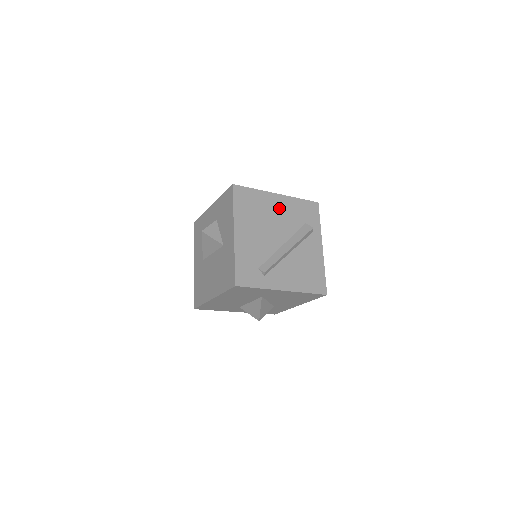
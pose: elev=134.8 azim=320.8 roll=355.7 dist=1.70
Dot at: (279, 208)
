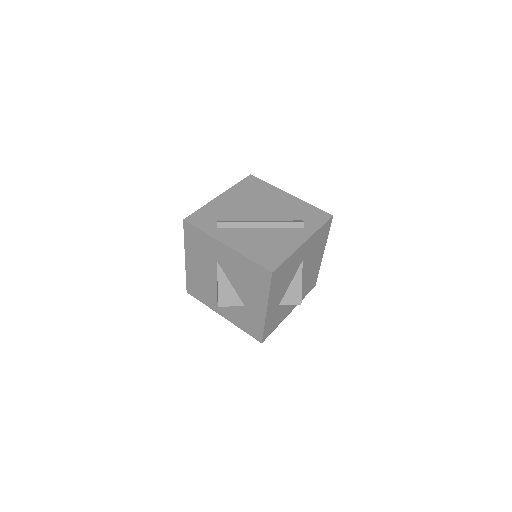
Dot at: (282, 201)
